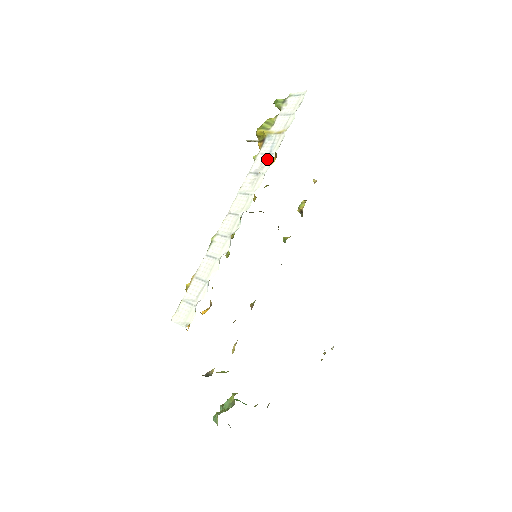
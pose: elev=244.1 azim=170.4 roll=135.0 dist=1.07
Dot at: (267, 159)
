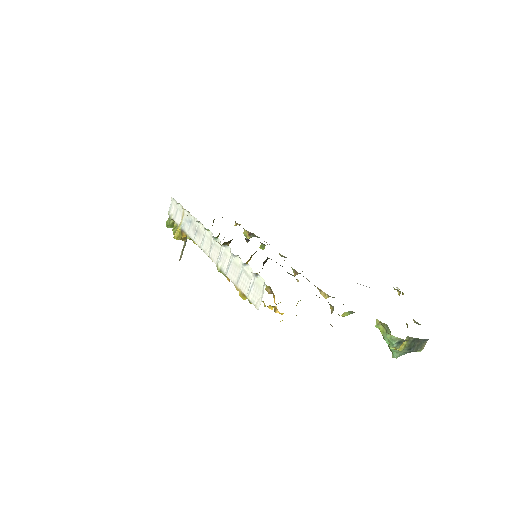
Dot at: (192, 224)
